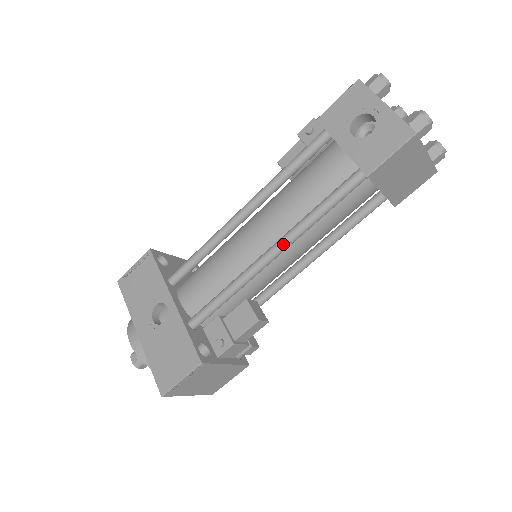
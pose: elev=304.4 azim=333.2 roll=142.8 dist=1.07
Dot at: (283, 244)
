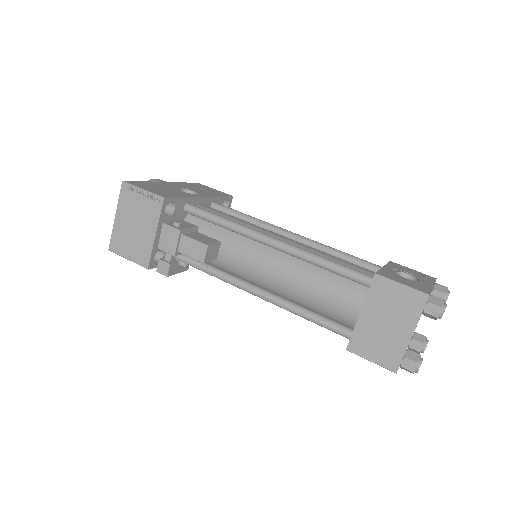
Dot at: (286, 244)
